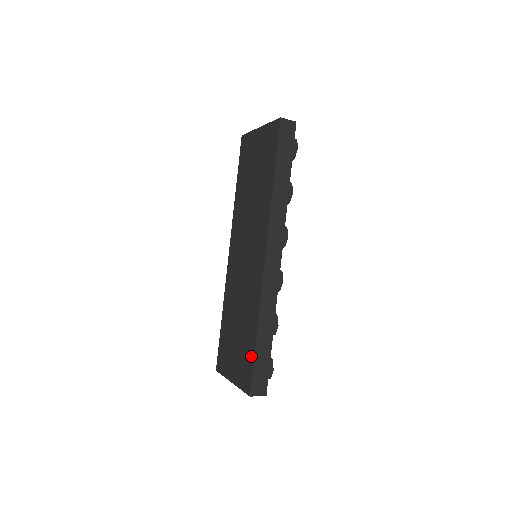
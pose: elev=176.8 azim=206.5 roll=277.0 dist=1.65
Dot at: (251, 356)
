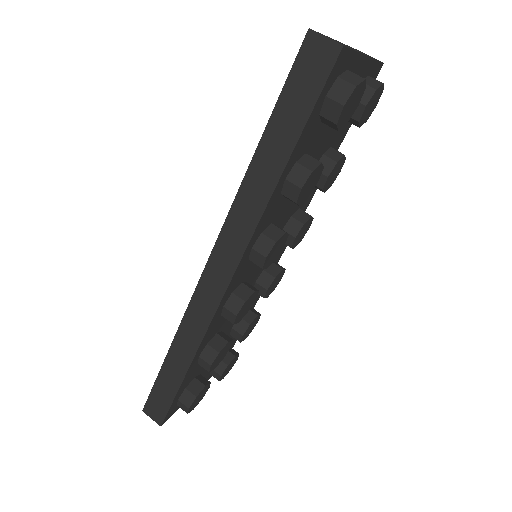
Dot at: occluded
